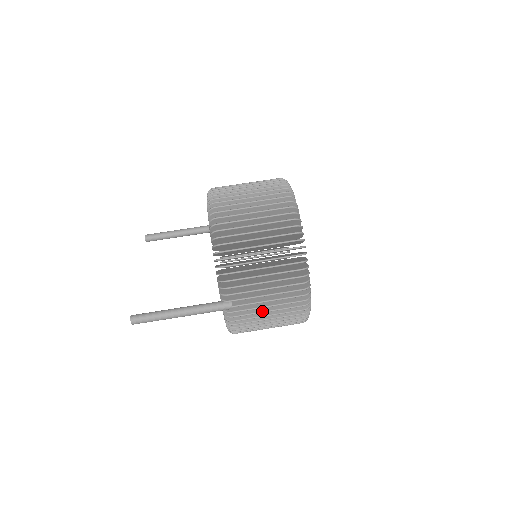
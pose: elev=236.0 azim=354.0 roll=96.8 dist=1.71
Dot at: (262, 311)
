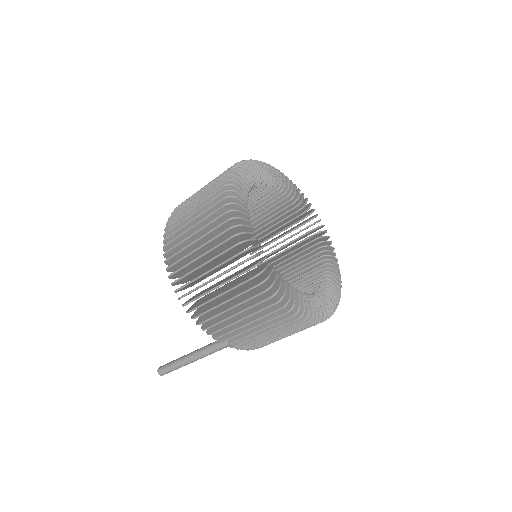
Dot at: (264, 337)
